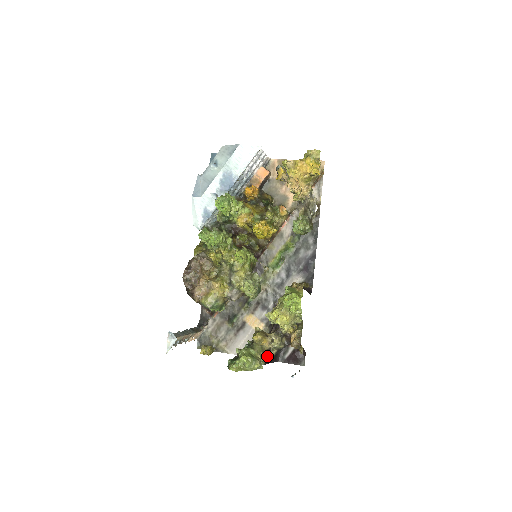
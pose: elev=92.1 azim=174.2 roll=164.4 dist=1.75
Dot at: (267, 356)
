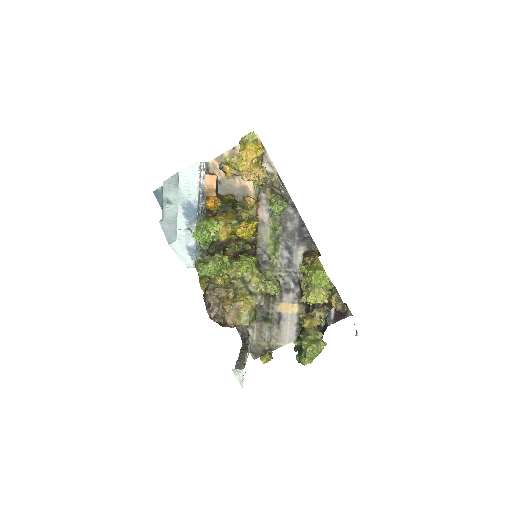
Dot at: (320, 330)
